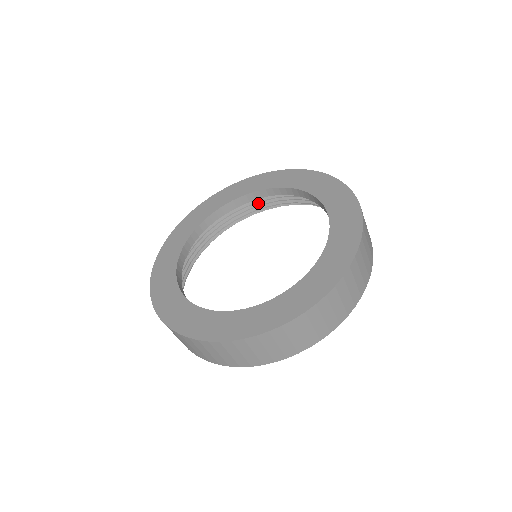
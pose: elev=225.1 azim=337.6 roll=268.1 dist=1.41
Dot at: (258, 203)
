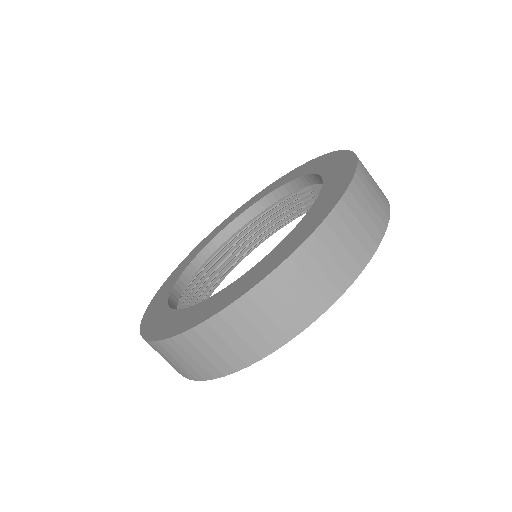
Dot at: (202, 287)
